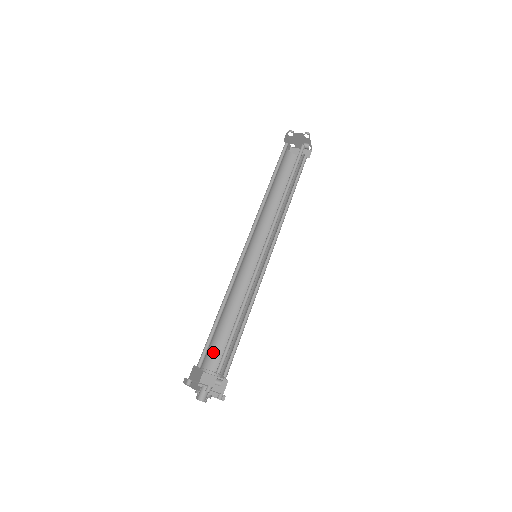
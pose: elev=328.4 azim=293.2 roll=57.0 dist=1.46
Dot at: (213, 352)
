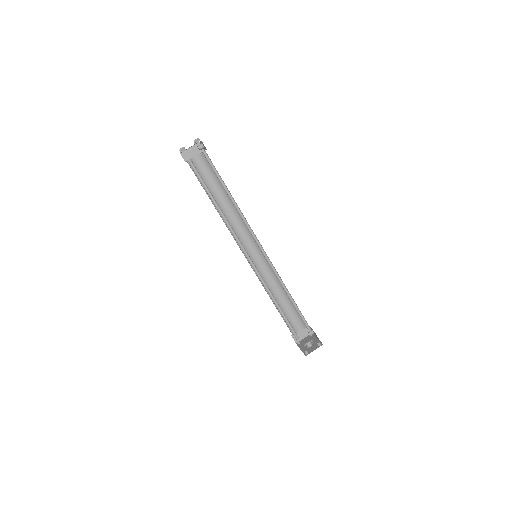
Dot at: occluded
